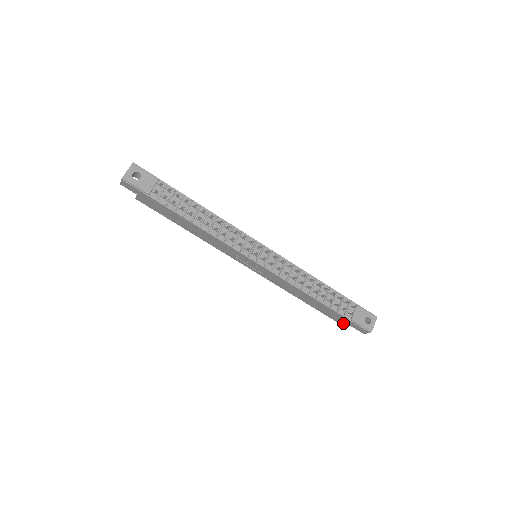
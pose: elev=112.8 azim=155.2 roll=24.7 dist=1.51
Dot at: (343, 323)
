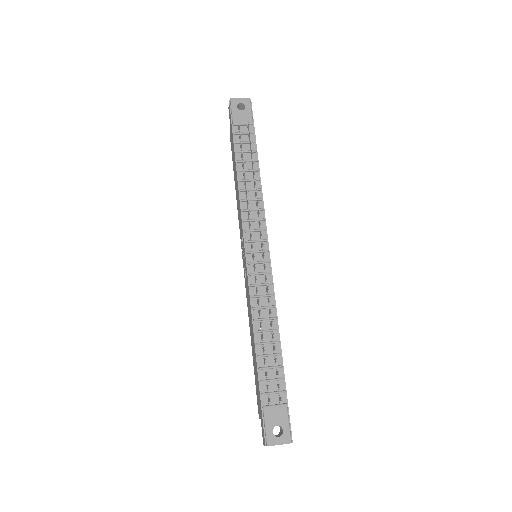
Dot at: (259, 410)
